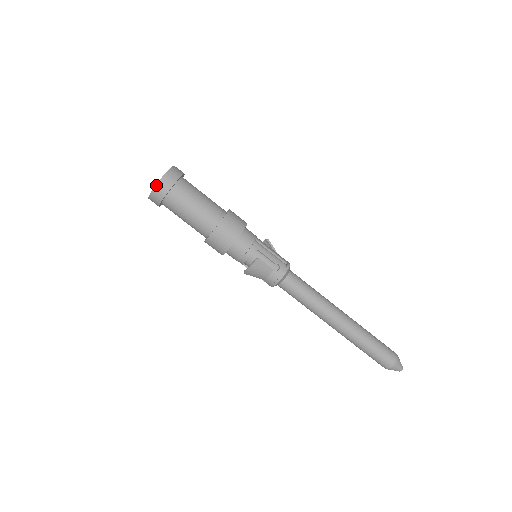
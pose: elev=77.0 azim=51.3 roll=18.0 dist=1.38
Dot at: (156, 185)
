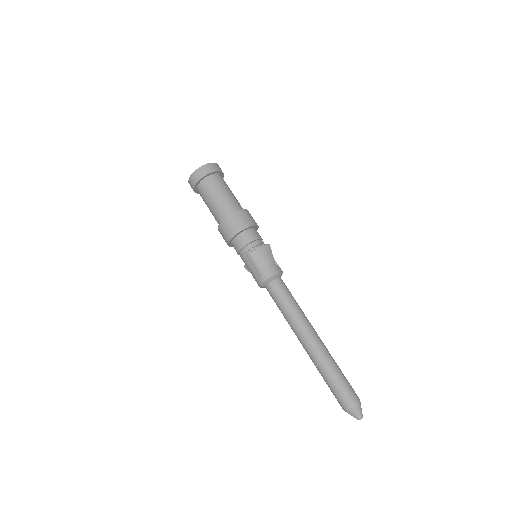
Dot at: (211, 163)
